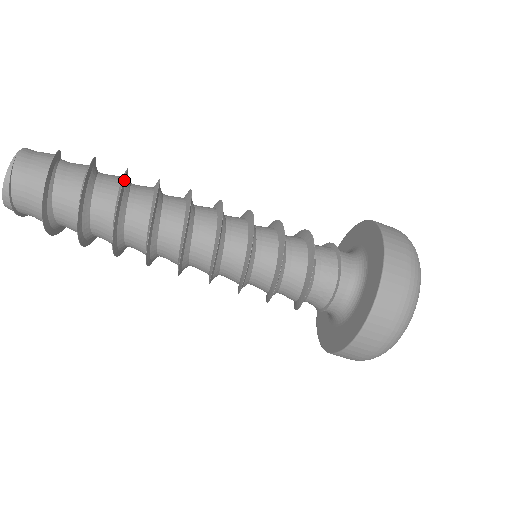
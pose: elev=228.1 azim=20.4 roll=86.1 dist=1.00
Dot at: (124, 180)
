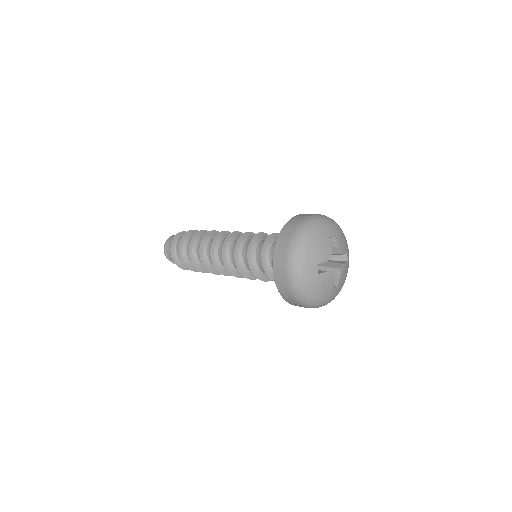
Dot at: (200, 232)
